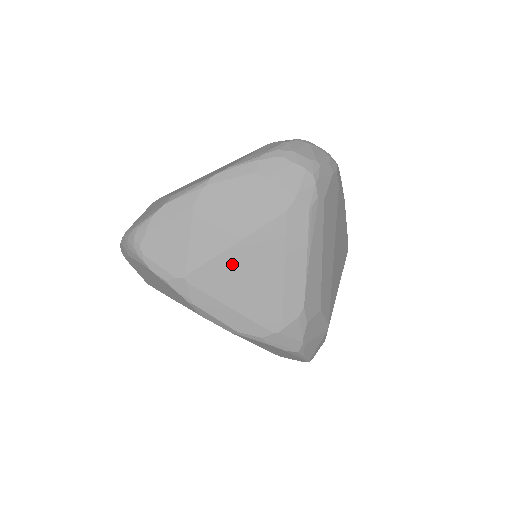
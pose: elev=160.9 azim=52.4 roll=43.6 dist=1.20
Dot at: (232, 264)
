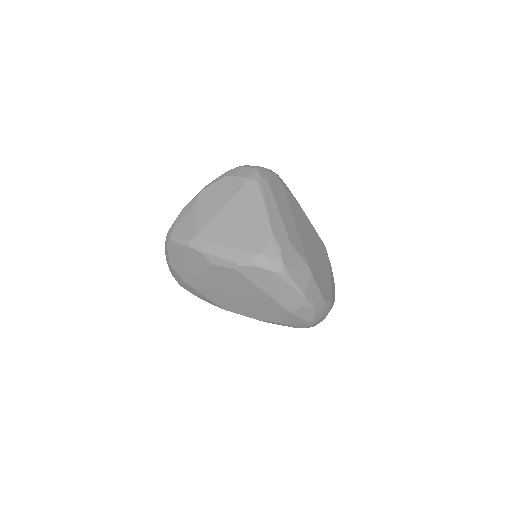
Dot at: (222, 221)
